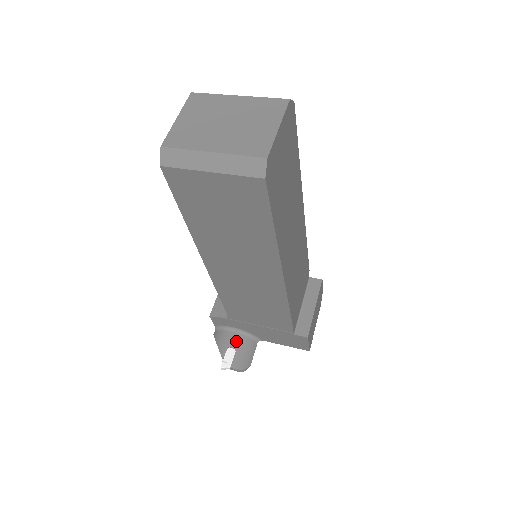
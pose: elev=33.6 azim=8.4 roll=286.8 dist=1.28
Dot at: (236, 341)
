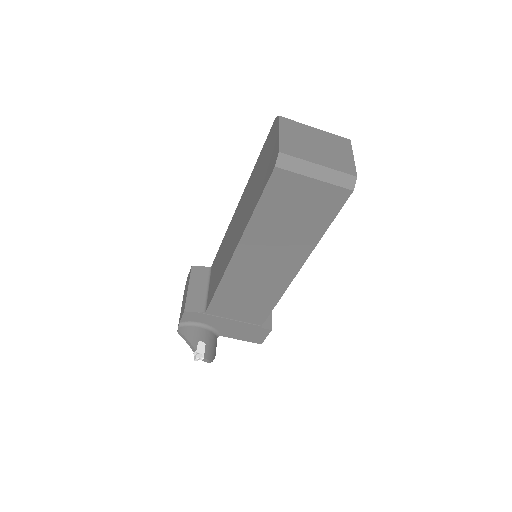
Dot at: (204, 335)
